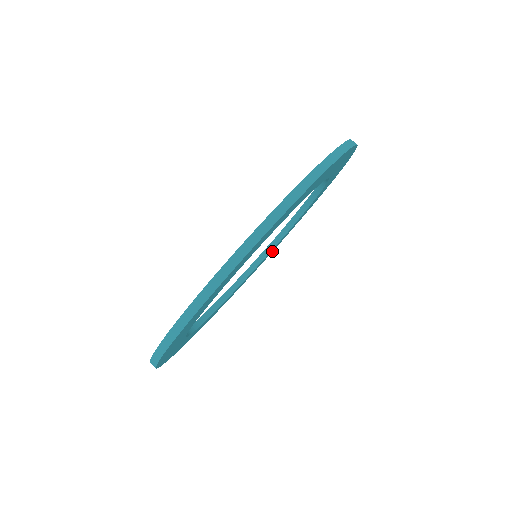
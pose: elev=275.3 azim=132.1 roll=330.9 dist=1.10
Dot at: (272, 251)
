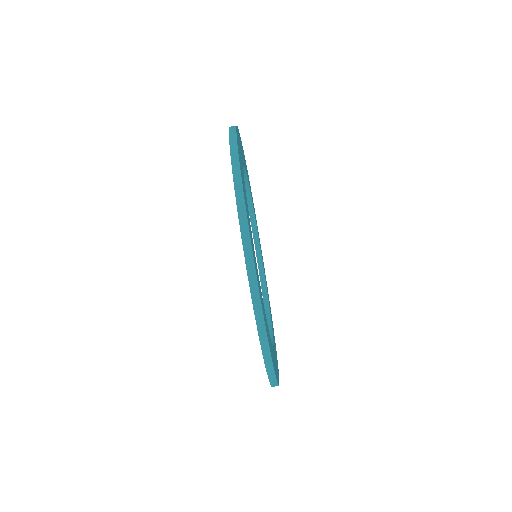
Dot at: occluded
